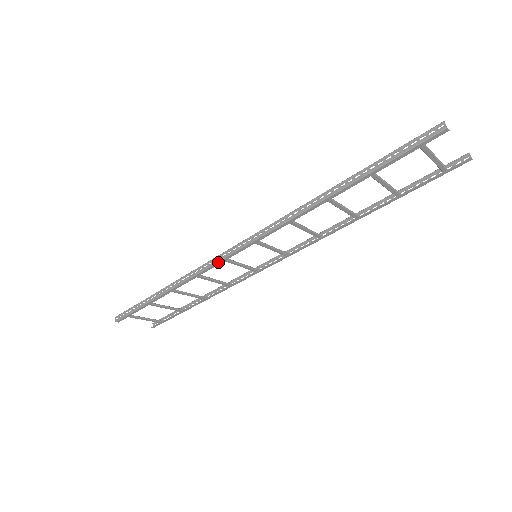
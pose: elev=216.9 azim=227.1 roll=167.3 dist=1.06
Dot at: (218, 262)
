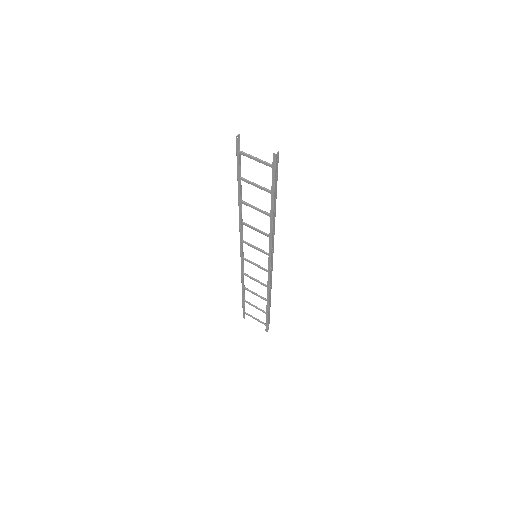
Dot at: (241, 260)
